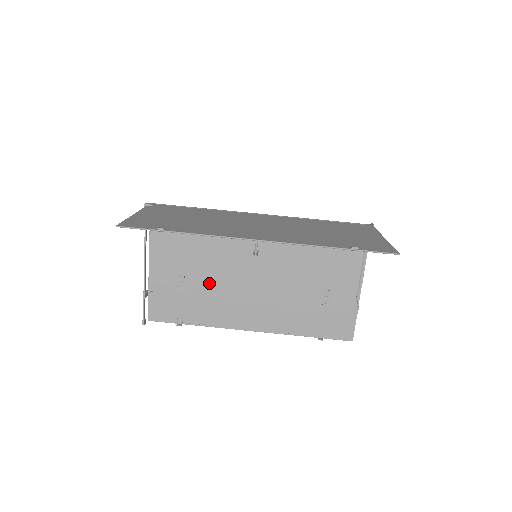
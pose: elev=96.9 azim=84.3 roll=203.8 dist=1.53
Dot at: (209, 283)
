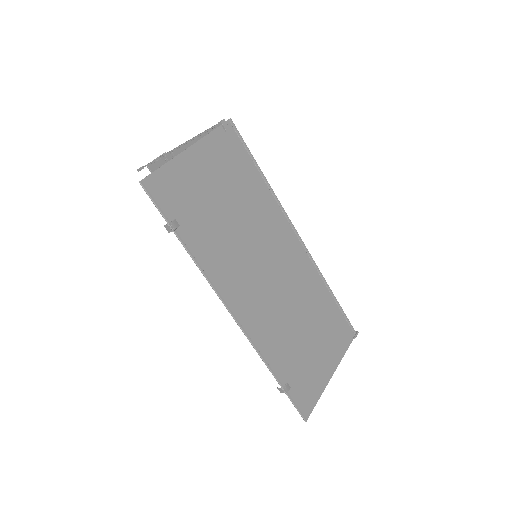
Dot at: occluded
